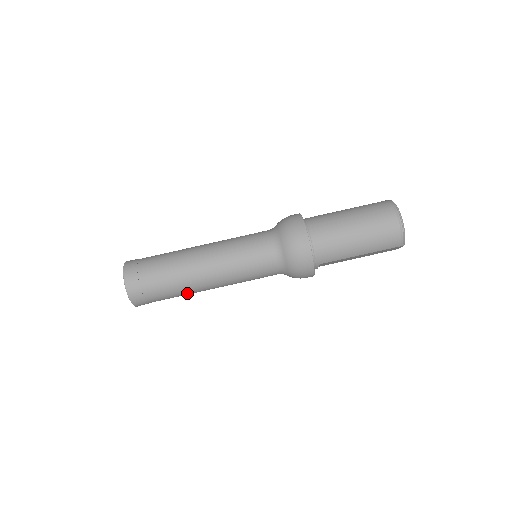
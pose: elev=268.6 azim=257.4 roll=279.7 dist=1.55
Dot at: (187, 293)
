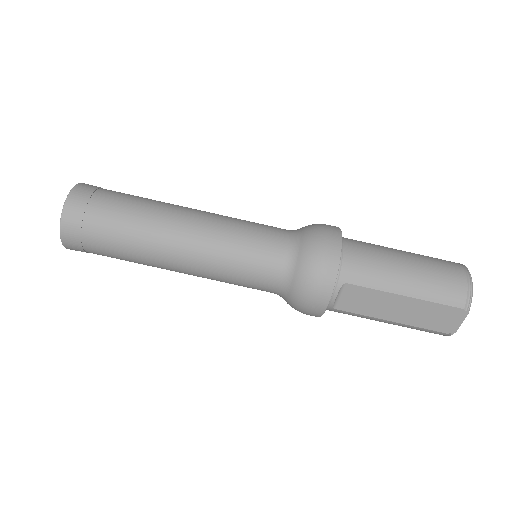
Dot at: (142, 245)
